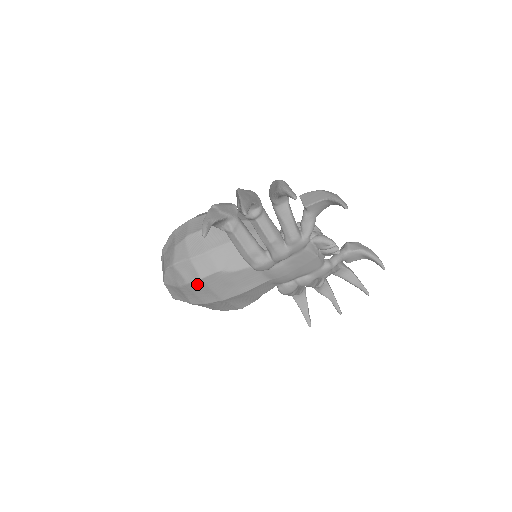
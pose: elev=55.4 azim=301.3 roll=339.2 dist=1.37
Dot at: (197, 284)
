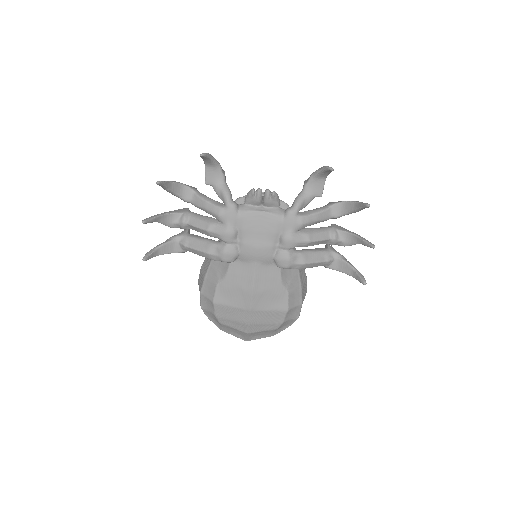
Dot at: (219, 309)
